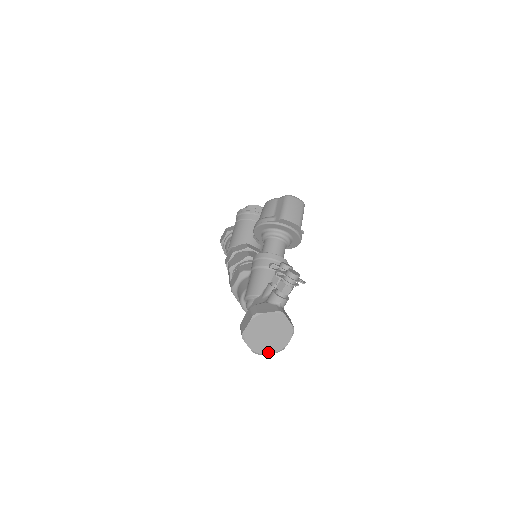
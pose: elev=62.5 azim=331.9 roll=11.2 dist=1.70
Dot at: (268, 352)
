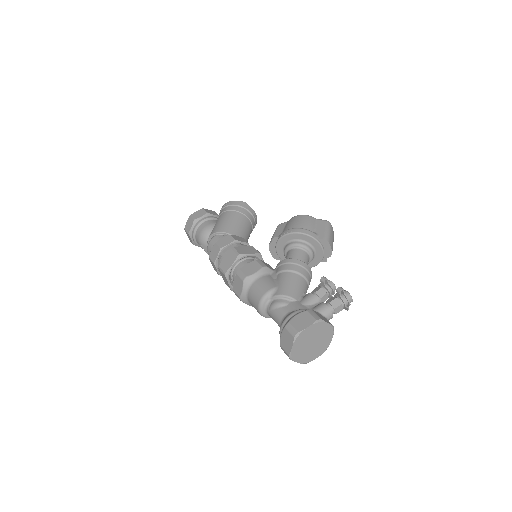
Dot at: (298, 360)
